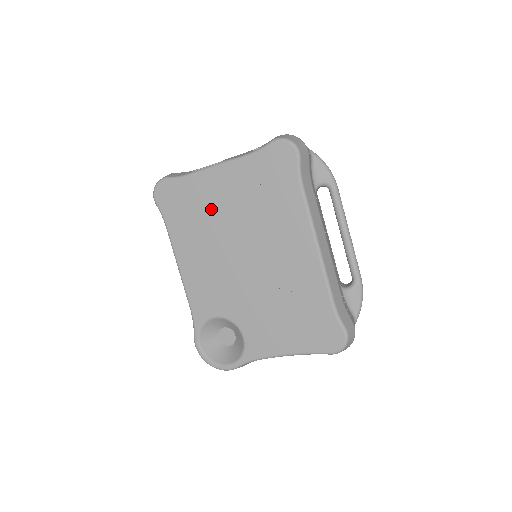
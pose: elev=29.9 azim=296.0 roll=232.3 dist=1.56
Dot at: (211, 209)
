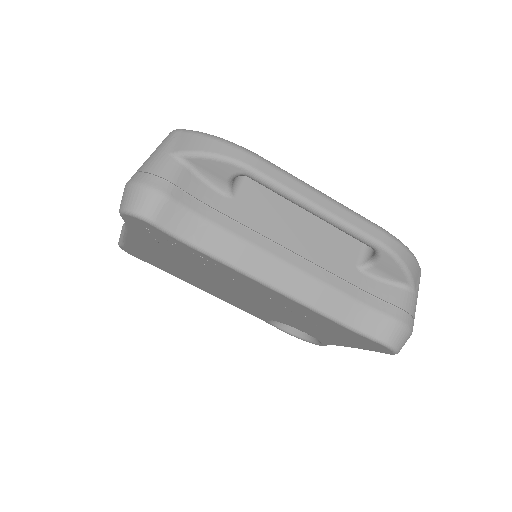
Dot at: (168, 263)
